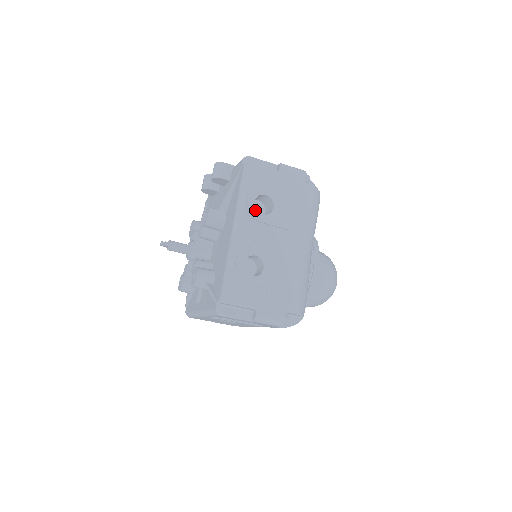
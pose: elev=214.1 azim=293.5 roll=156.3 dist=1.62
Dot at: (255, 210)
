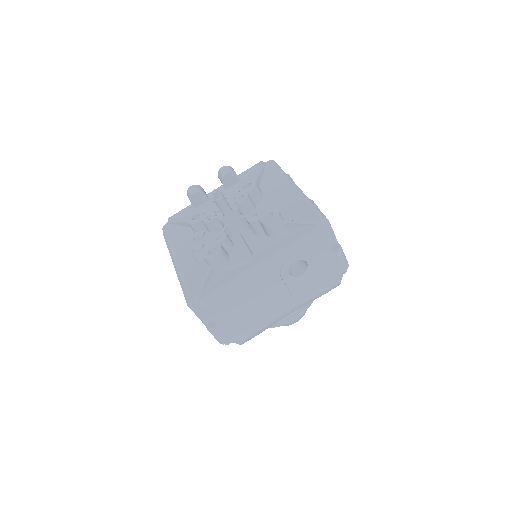
Dot at: occluded
